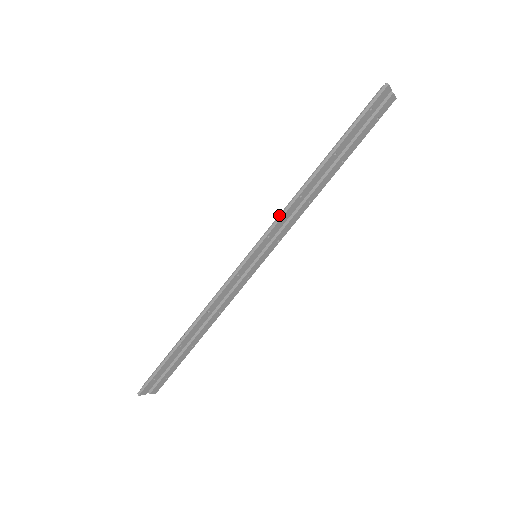
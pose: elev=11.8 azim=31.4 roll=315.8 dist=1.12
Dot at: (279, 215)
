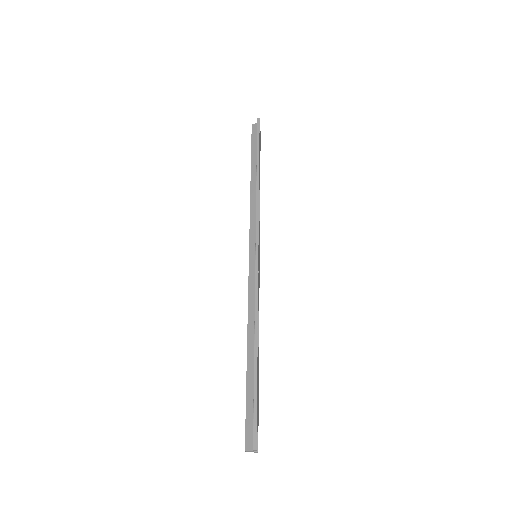
Dot at: (250, 220)
